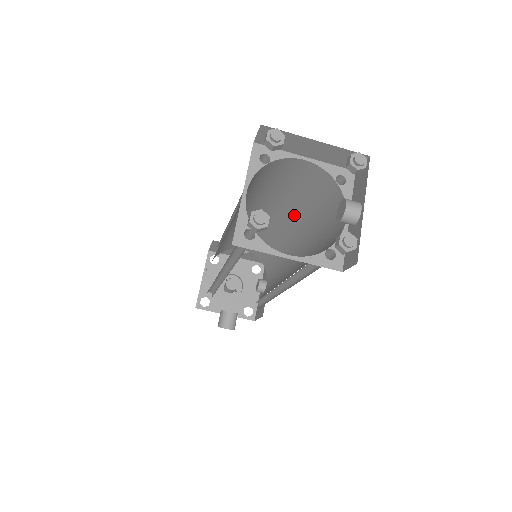
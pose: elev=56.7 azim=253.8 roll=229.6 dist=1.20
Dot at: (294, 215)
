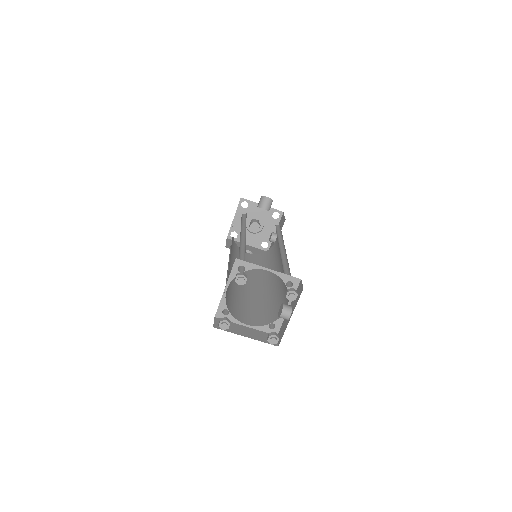
Dot at: occluded
